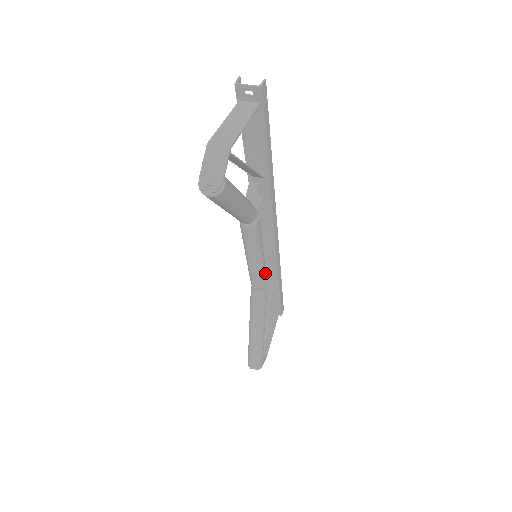
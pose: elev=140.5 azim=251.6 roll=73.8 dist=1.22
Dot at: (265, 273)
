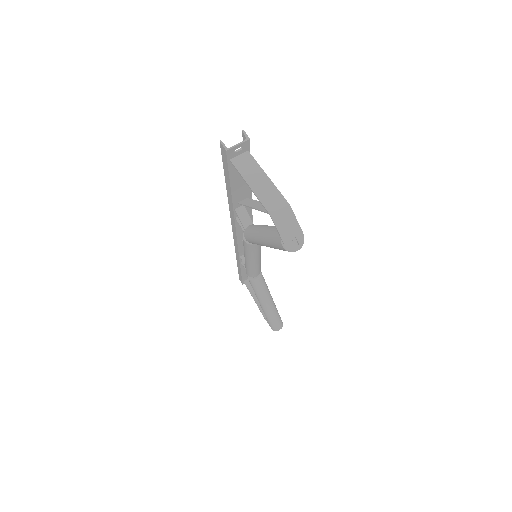
Dot at: occluded
